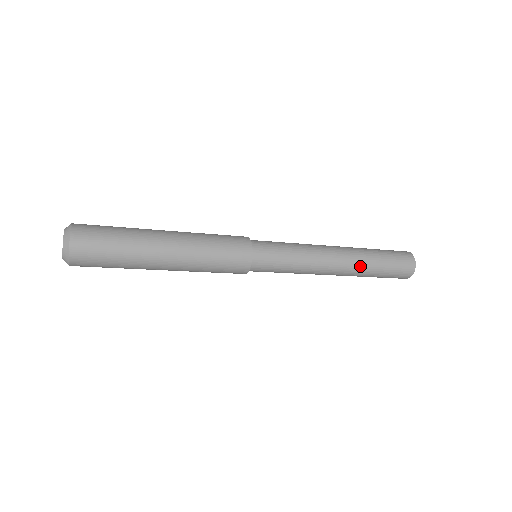
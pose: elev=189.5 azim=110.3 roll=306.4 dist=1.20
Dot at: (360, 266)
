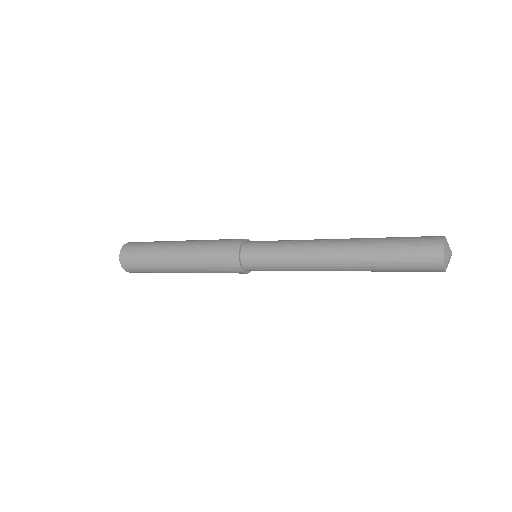
Dot at: occluded
